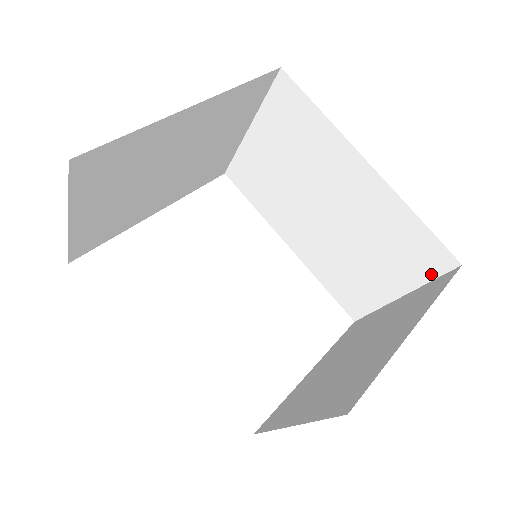
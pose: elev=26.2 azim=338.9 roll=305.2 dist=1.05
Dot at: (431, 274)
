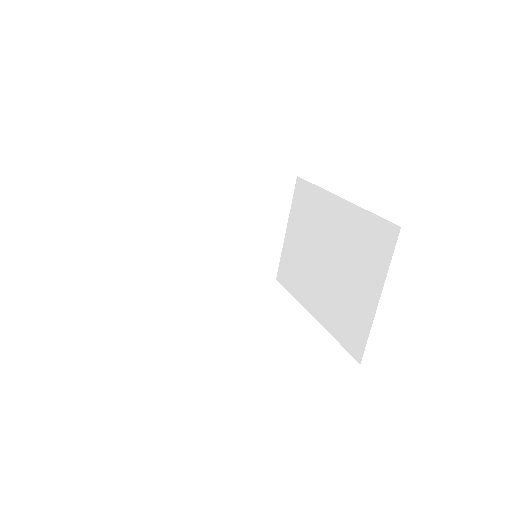
Dot at: (389, 254)
